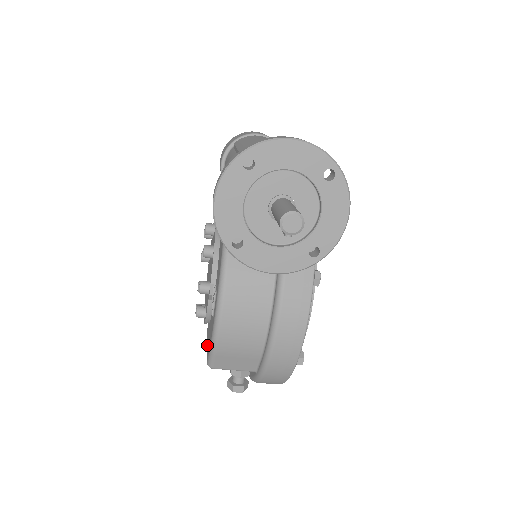
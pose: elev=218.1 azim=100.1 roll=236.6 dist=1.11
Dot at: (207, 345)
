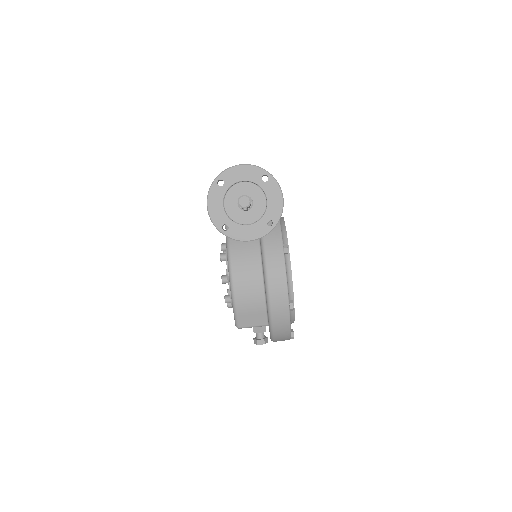
Dot at: occluded
